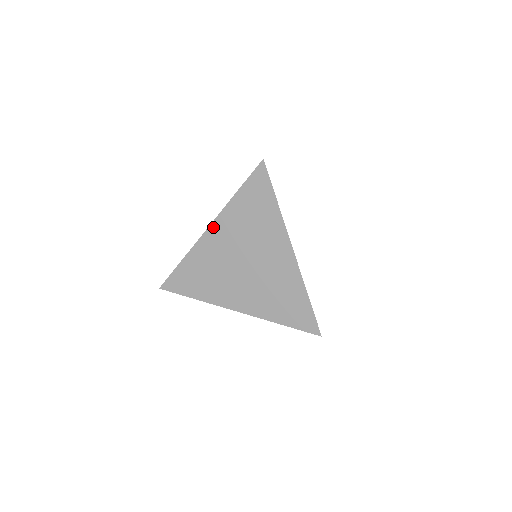
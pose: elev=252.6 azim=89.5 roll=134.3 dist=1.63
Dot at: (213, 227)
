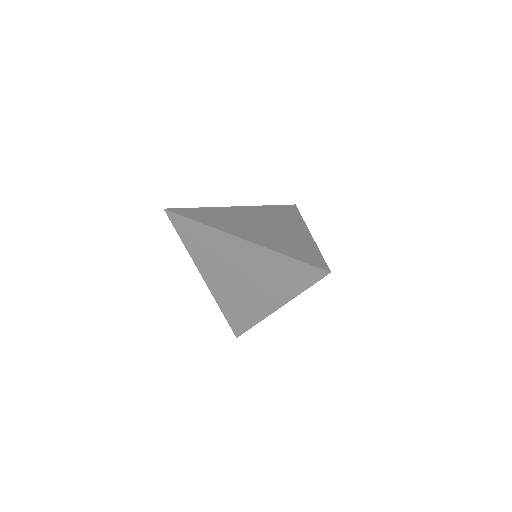
Dot at: (247, 243)
